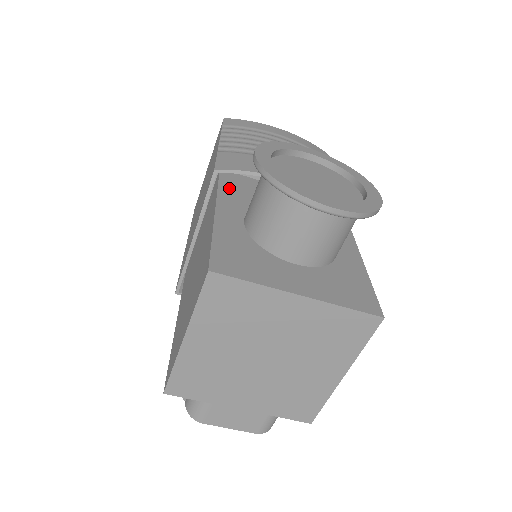
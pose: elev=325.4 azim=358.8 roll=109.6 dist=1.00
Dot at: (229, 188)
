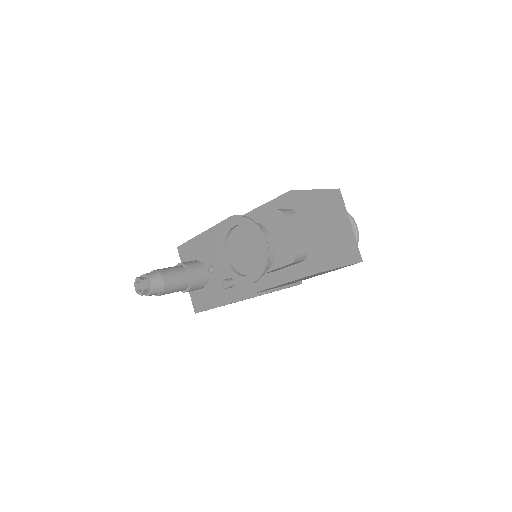
Dot at: occluded
